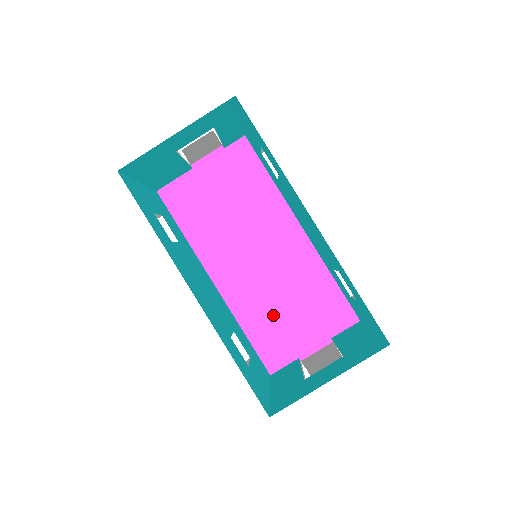
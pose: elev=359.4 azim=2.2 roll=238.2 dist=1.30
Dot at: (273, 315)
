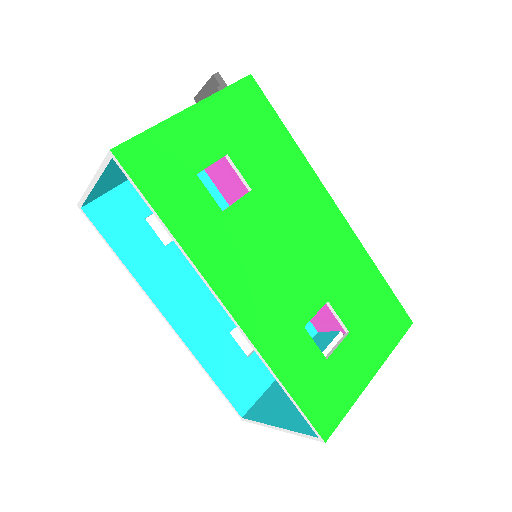
Dot at: occluded
